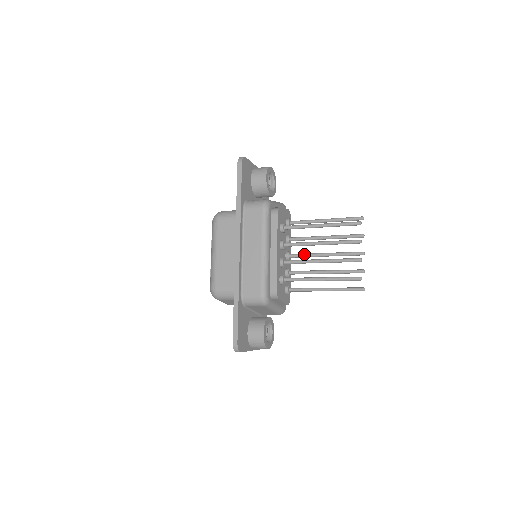
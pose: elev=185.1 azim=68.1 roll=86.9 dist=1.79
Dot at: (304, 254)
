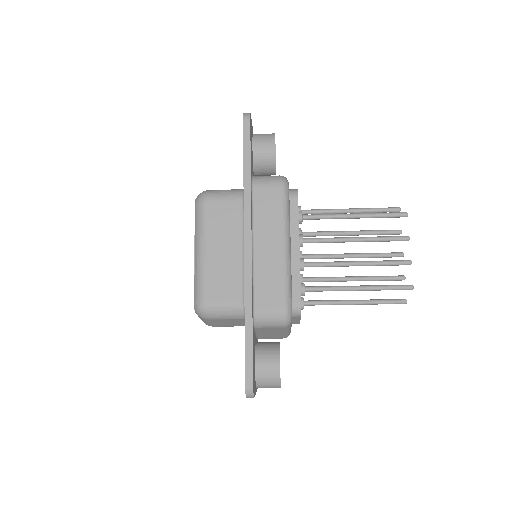
Dot at: (323, 254)
